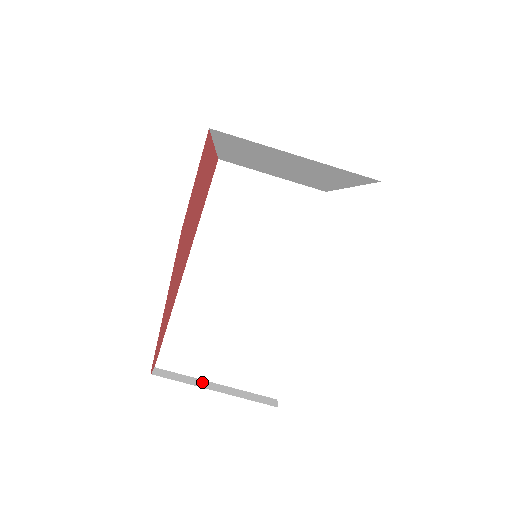
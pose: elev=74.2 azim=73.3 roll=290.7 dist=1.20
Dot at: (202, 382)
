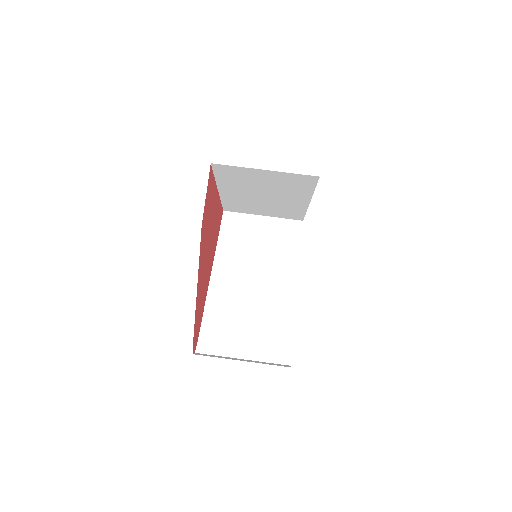
Dot at: (231, 358)
